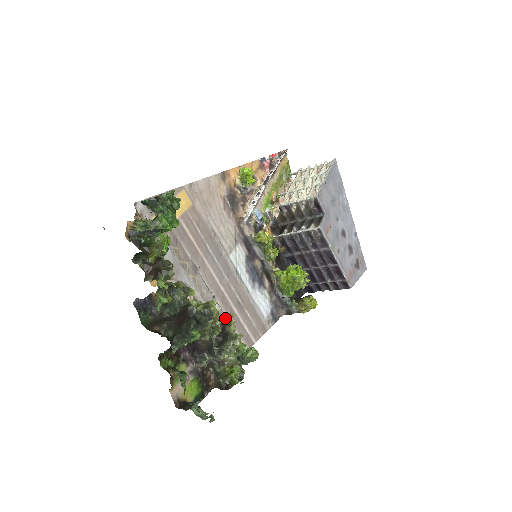
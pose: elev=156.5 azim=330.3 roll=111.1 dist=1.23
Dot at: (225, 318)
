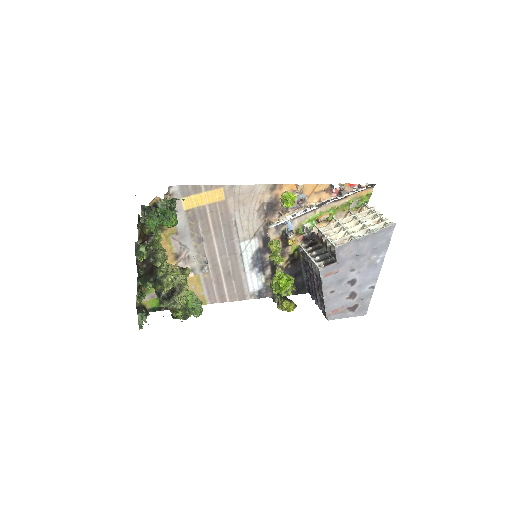
Dot at: (180, 287)
